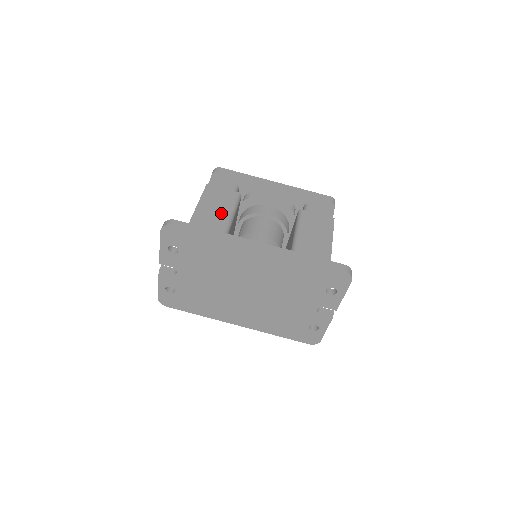
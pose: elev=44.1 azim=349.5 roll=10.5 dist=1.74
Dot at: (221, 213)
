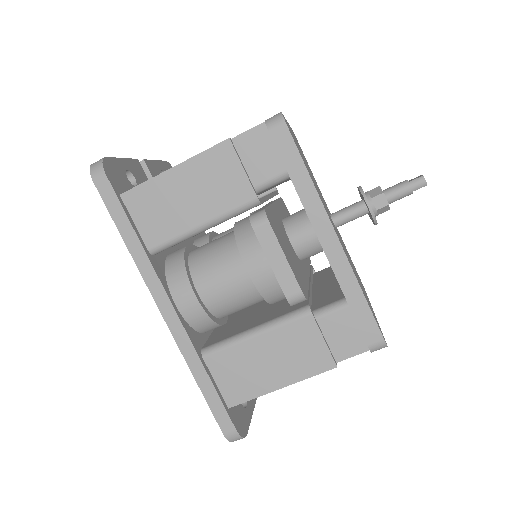
Dot at: (186, 213)
